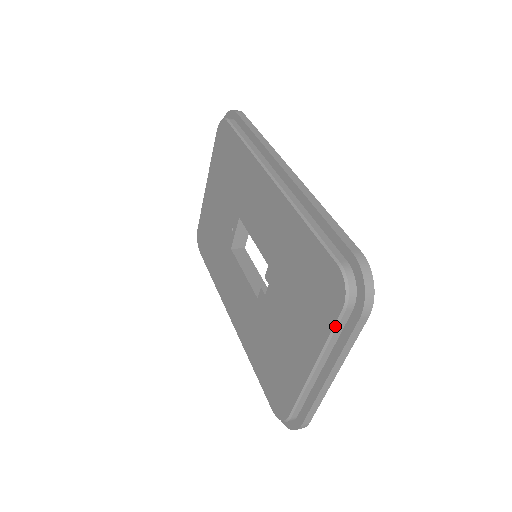
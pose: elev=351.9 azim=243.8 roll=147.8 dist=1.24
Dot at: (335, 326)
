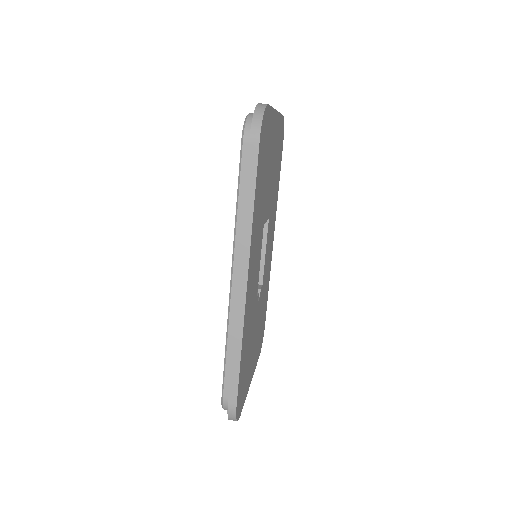
Dot at: occluded
